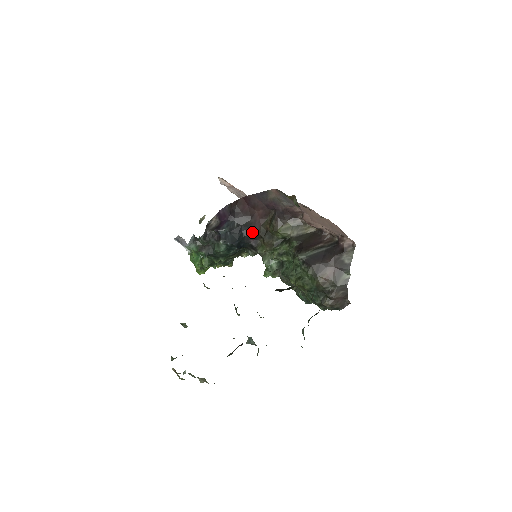
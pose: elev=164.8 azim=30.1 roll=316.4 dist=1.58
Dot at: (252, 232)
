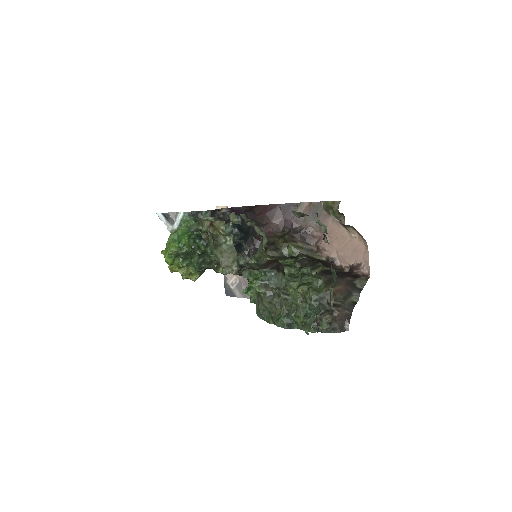
Dot at: (257, 238)
